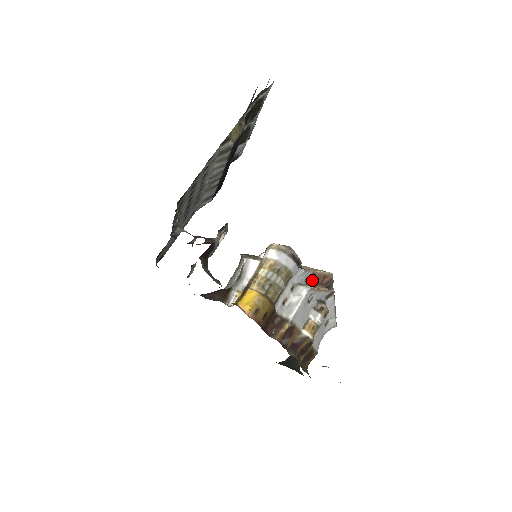
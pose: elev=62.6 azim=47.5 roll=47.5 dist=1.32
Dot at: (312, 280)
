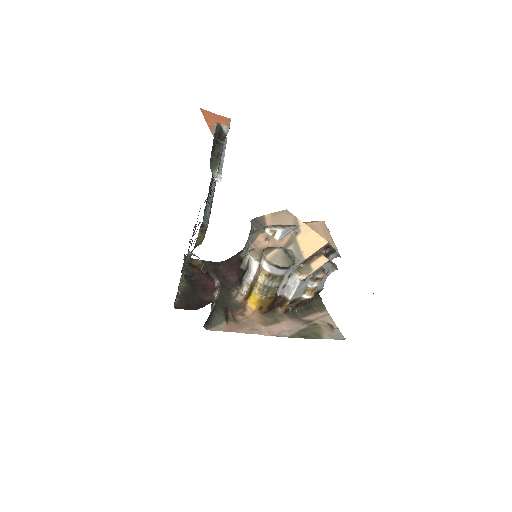
Dot at: (308, 259)
